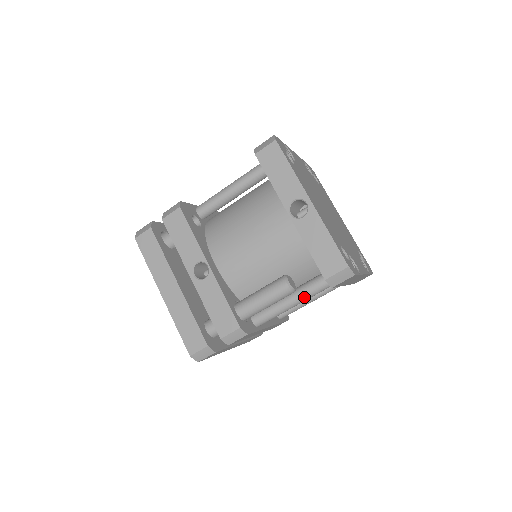
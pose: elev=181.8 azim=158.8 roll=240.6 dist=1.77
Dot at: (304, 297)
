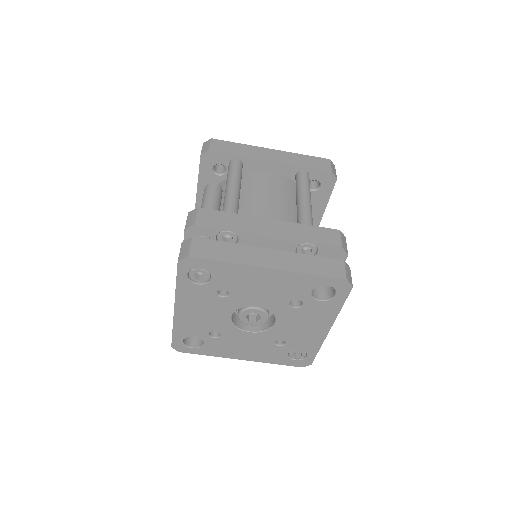
Dot at: (229, 178)
